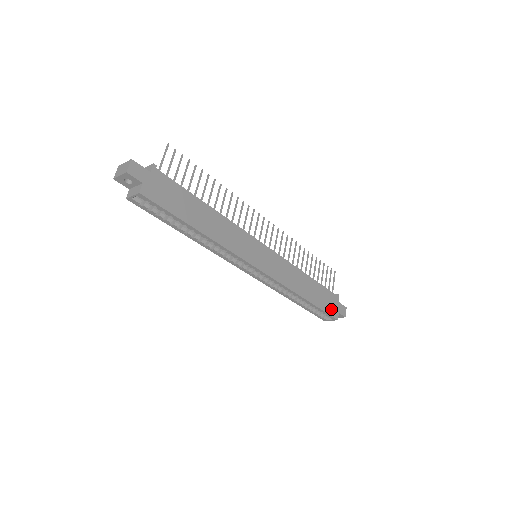
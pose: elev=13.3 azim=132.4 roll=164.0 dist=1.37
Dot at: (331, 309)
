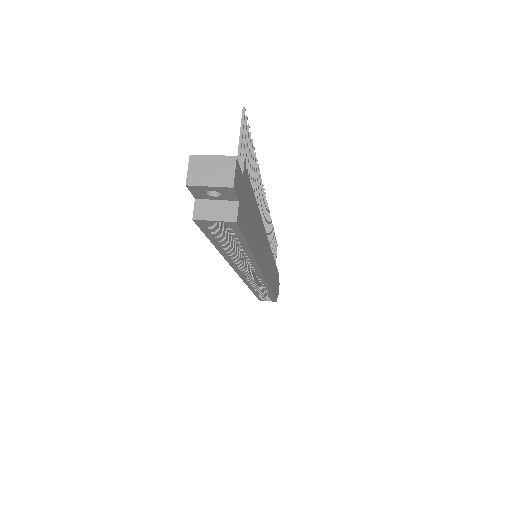
Dot at: occluded
